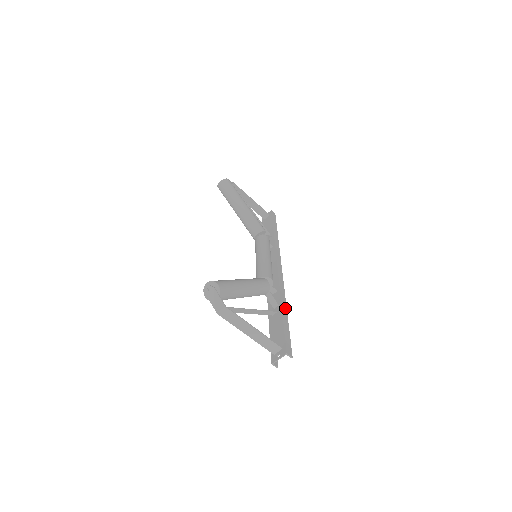
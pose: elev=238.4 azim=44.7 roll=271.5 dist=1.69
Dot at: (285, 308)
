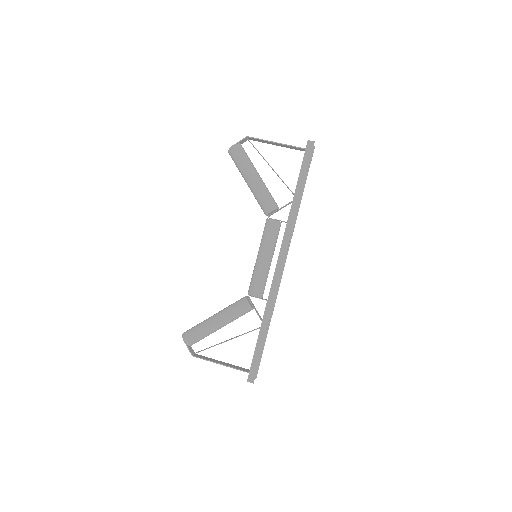
Dot at: (266, 325)
